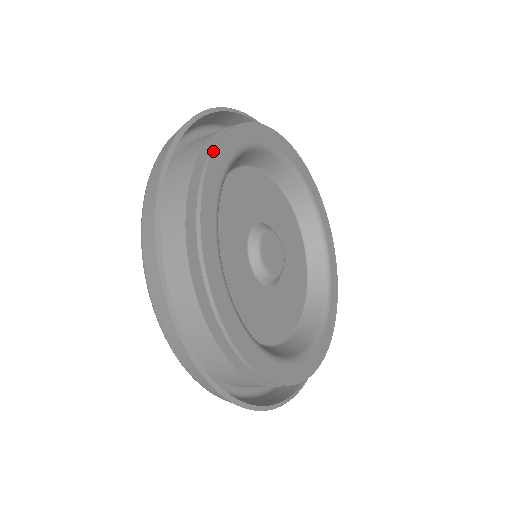
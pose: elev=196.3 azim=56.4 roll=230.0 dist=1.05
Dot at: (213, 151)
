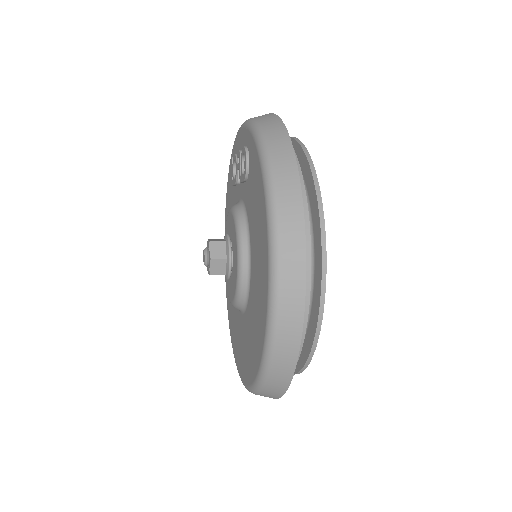
Dot at: (295, 137)
